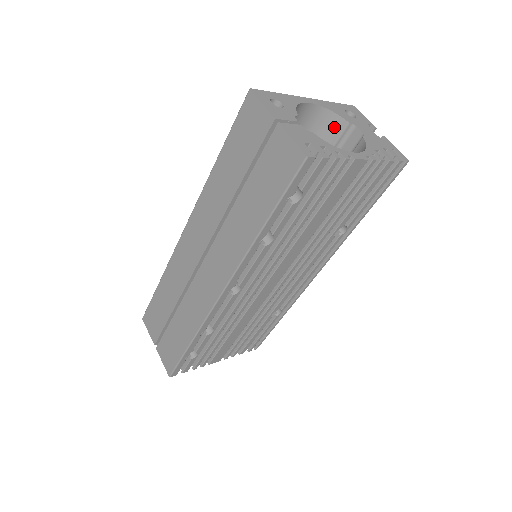
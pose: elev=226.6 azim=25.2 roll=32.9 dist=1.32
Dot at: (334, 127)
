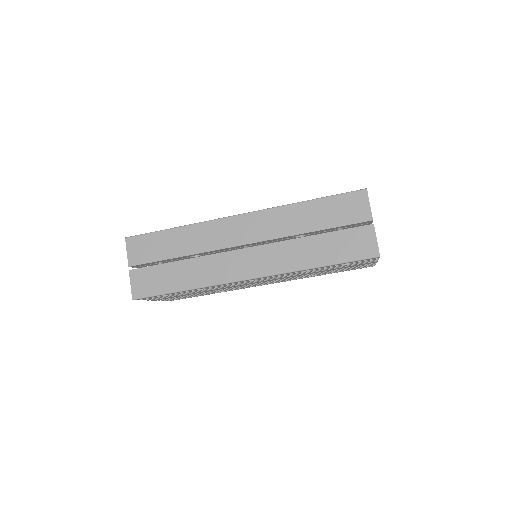
Dot at: occluded
